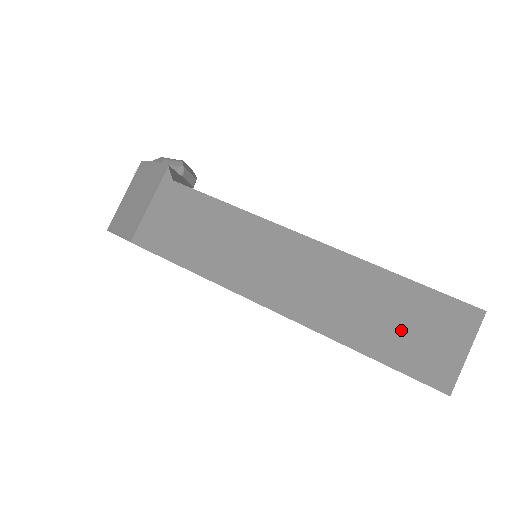
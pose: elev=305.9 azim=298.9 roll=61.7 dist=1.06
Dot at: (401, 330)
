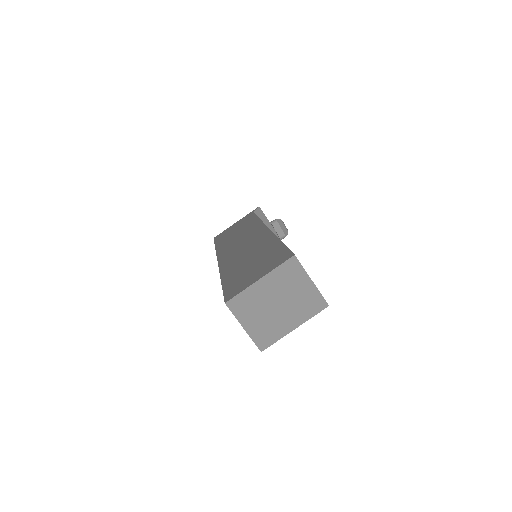
Dot at: (248, 267)
